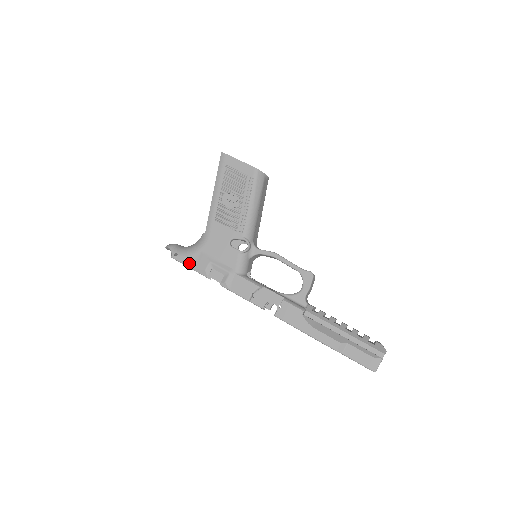
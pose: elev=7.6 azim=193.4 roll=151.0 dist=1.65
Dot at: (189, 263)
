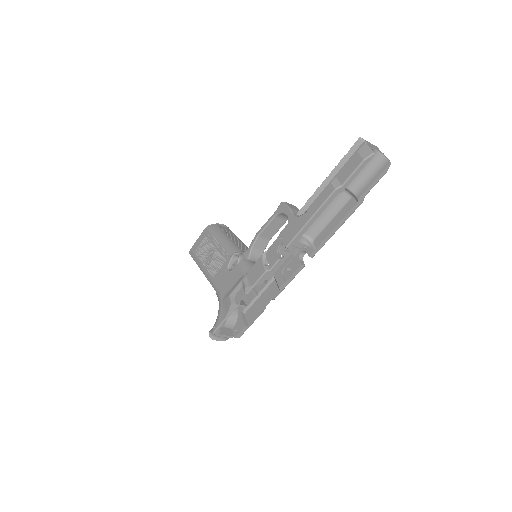
Dot at: (222, 317)
